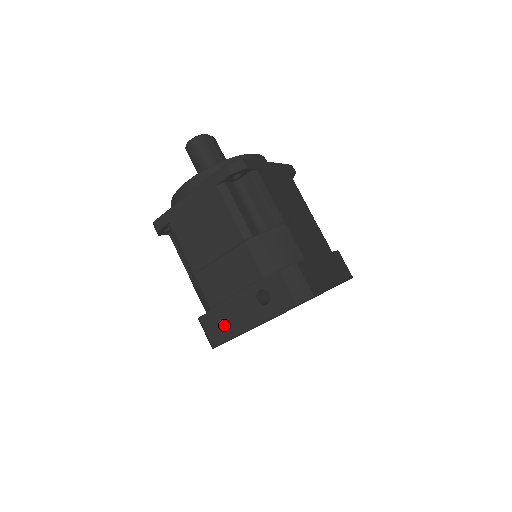
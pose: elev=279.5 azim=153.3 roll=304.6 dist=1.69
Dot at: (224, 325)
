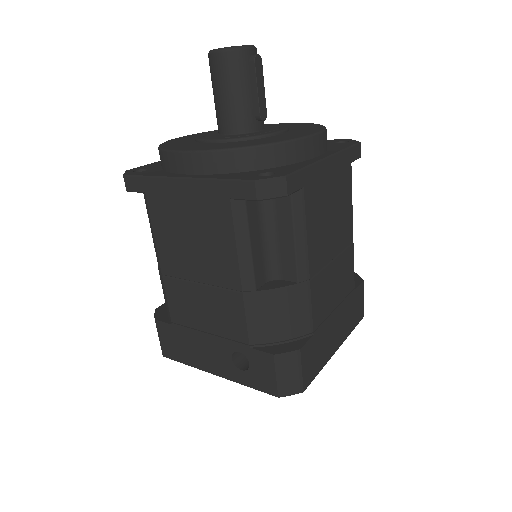
Dot at: (182, 348)
